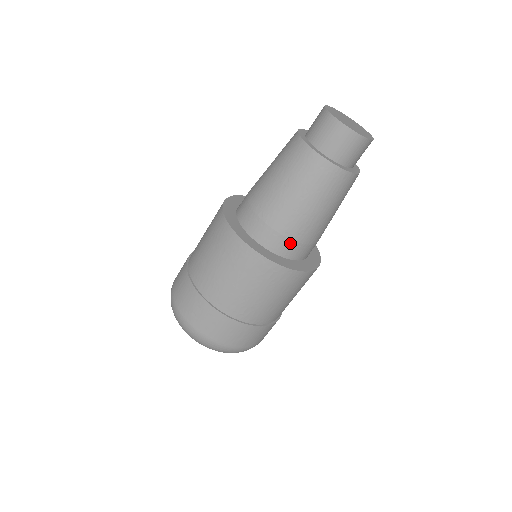
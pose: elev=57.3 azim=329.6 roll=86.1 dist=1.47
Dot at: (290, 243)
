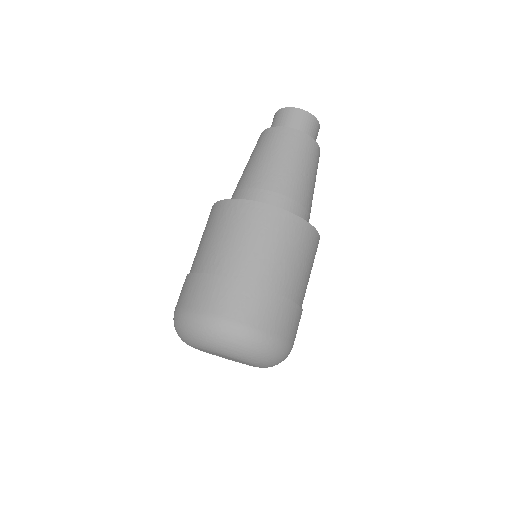
Dot at: (252, 192)
